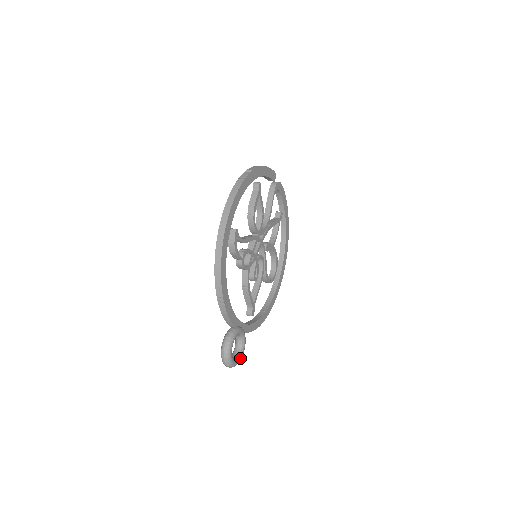
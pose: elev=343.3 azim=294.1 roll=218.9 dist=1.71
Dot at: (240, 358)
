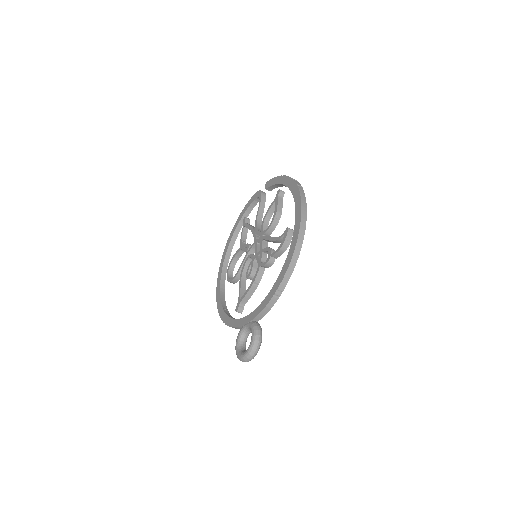
Dot at: occluded
